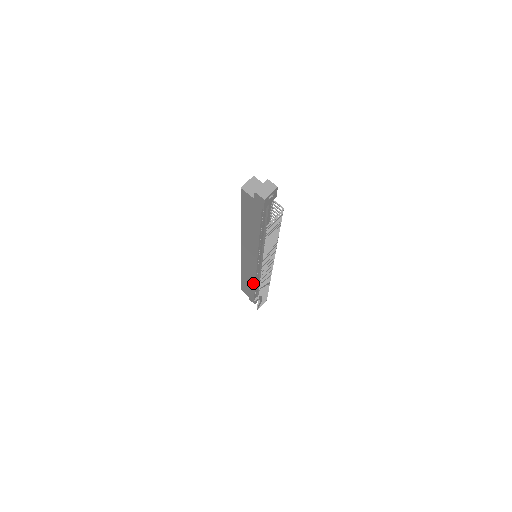
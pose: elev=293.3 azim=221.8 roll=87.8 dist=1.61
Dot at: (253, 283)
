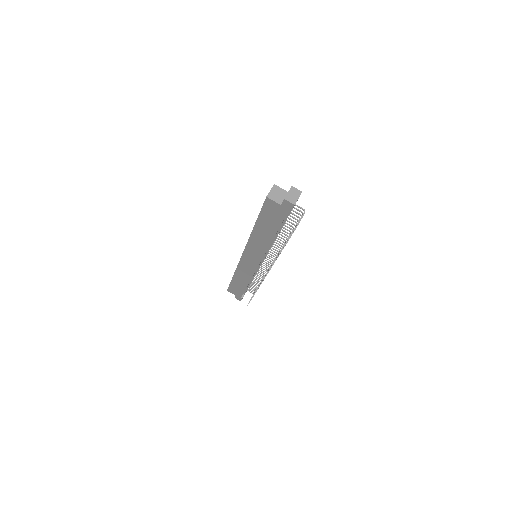
Dot at: (247, 282)
